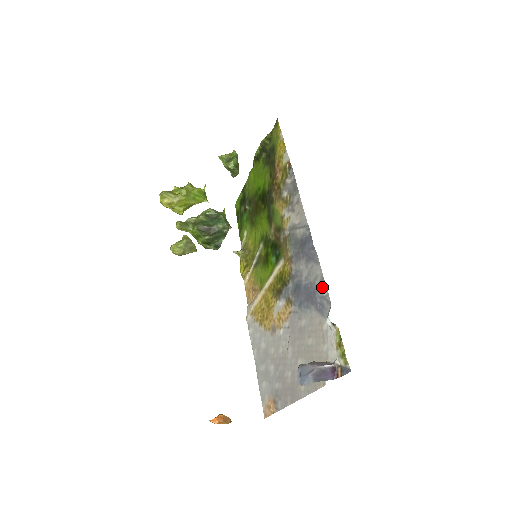
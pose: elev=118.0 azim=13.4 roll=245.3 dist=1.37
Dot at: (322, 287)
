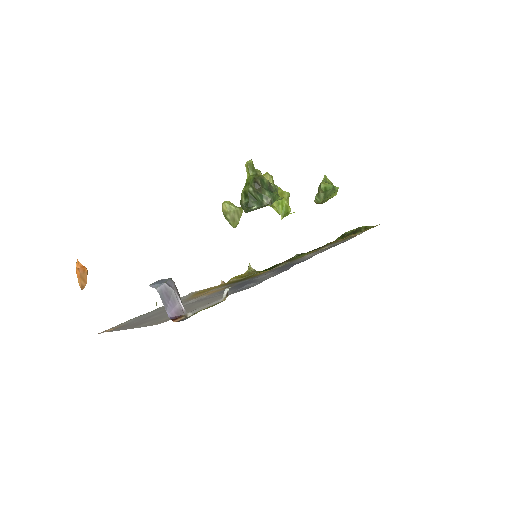
Dot at: (259, 282)
